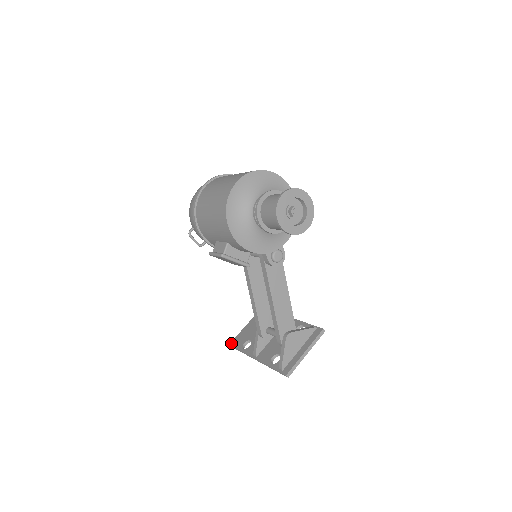
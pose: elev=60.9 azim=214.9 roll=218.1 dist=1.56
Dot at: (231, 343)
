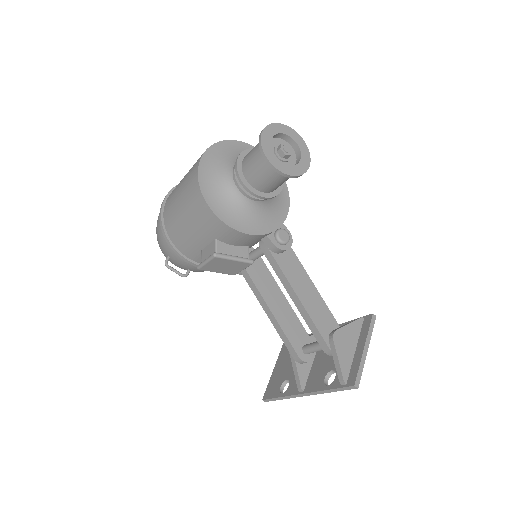
Dot at: (264, 397)
